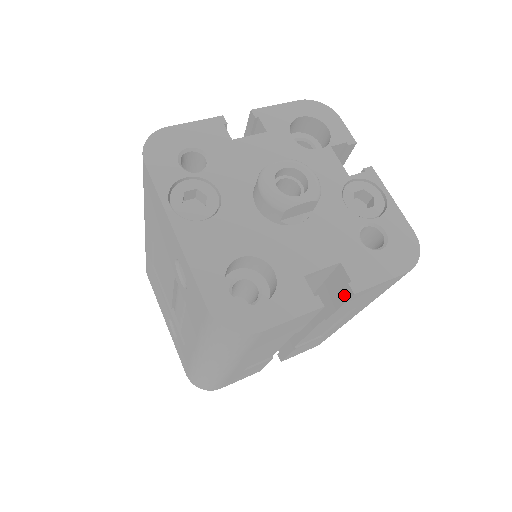
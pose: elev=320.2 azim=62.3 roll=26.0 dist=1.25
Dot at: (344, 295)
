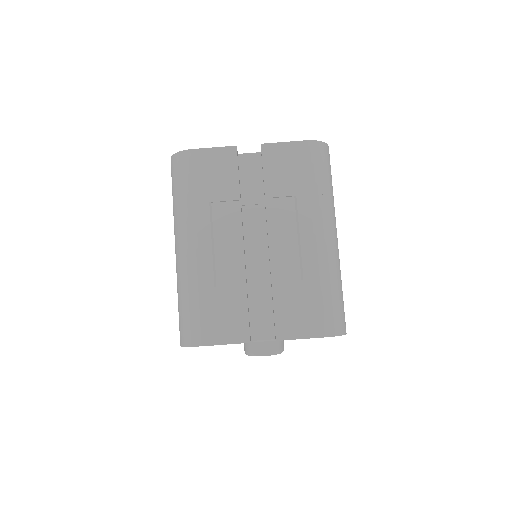
Dot at: occluded
